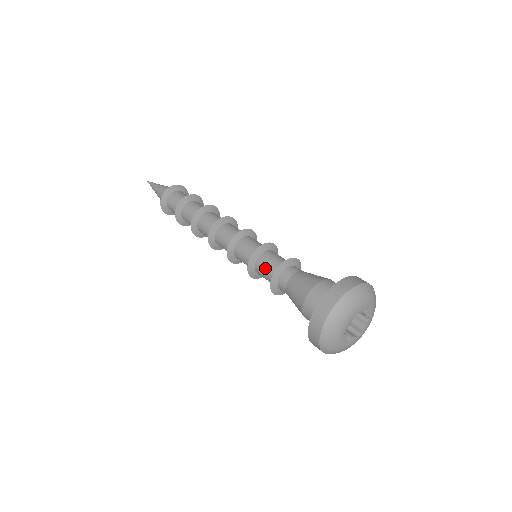
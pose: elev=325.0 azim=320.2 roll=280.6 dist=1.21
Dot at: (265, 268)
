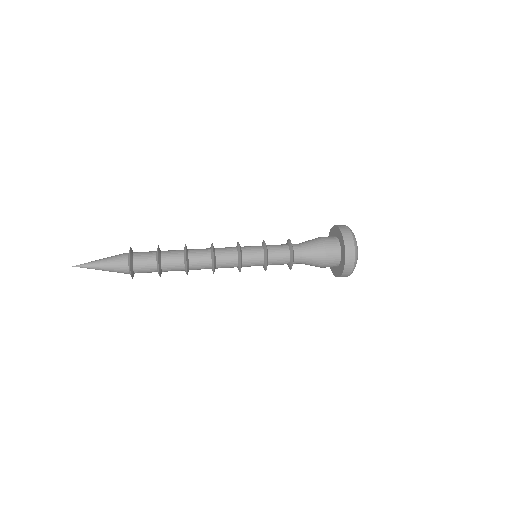
Dot at: (279, 259)
